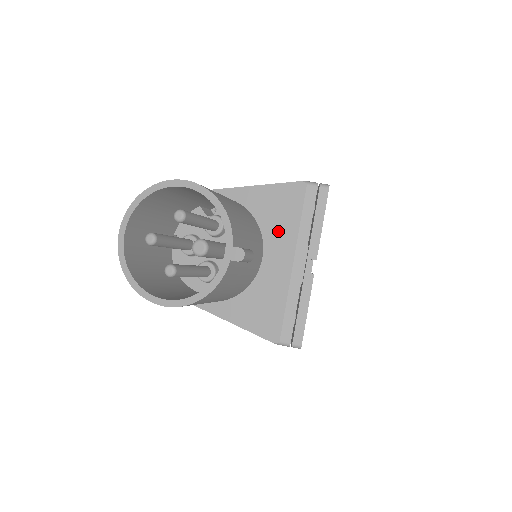
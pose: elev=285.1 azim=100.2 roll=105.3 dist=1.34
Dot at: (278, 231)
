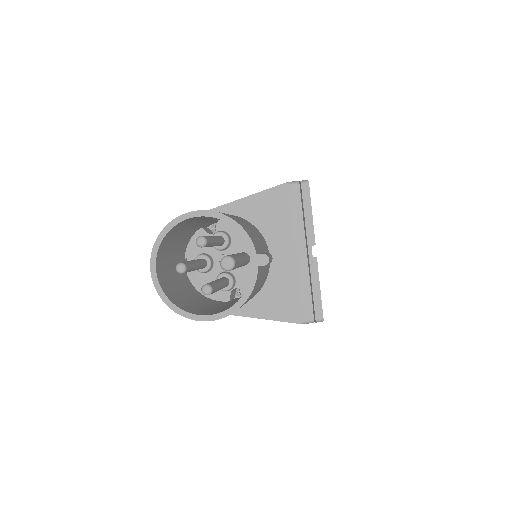
Dot at: (277, 230)
